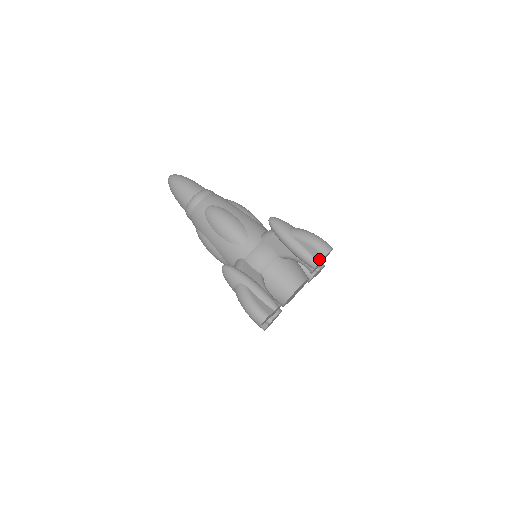
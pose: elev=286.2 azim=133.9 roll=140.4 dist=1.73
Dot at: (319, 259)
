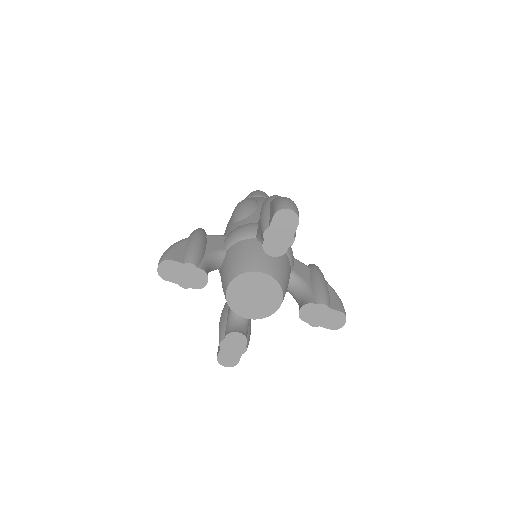
Dot at: (271, 220)
